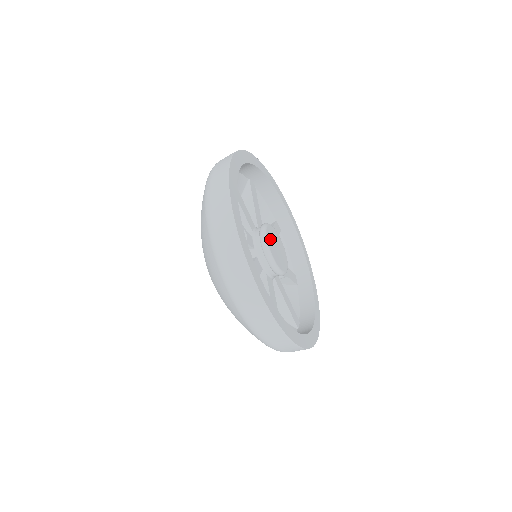
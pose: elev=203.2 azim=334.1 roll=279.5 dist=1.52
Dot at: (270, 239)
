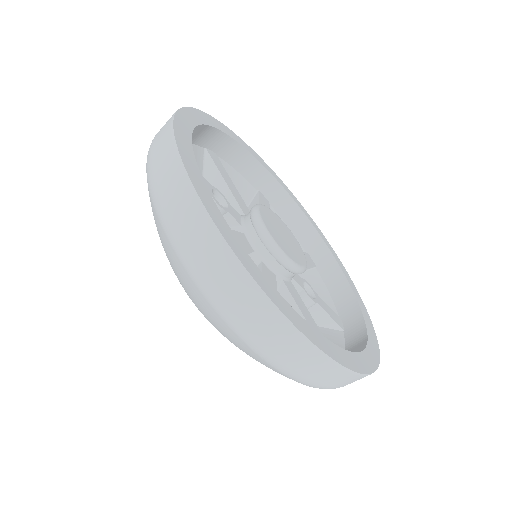
Dot at: (268, 217)
